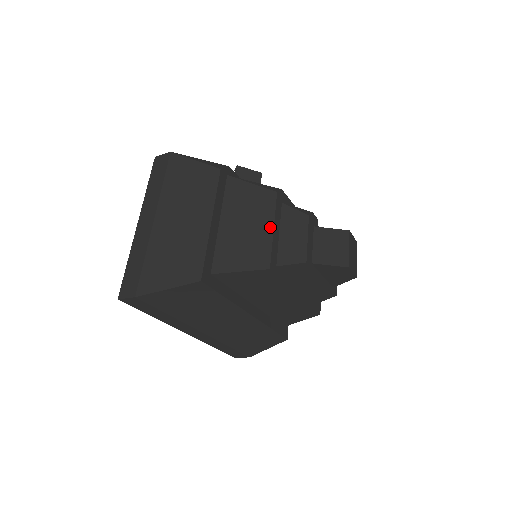
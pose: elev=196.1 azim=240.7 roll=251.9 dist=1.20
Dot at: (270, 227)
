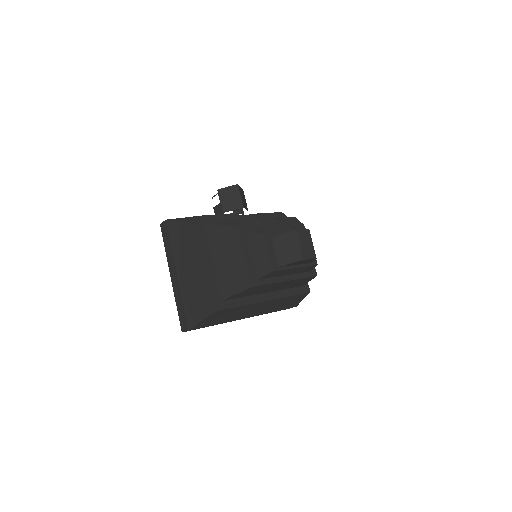
Dot at: (241, 256)
